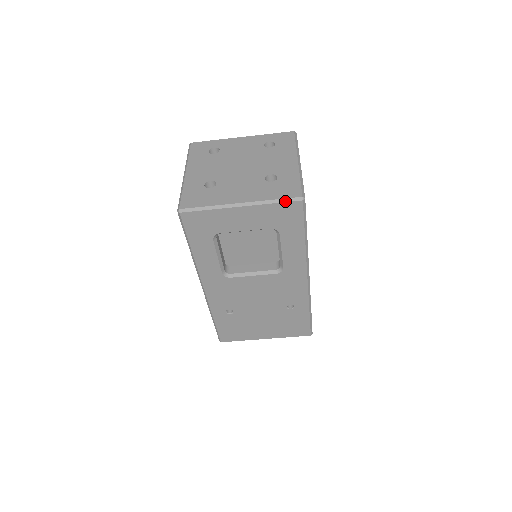
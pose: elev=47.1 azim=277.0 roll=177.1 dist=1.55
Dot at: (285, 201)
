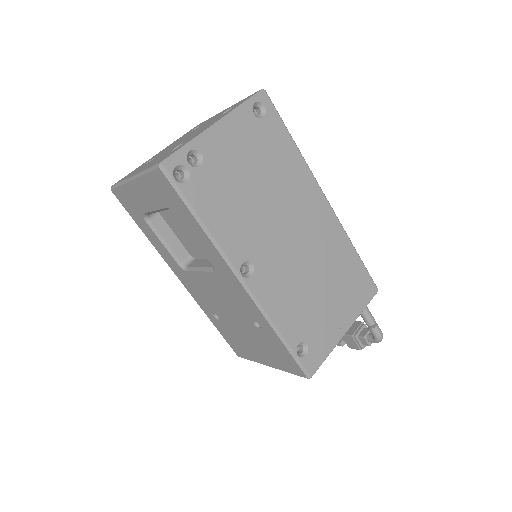
Dot at: (151, 170)
